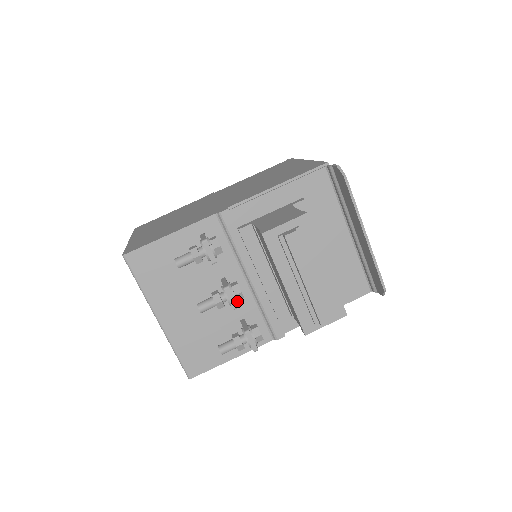
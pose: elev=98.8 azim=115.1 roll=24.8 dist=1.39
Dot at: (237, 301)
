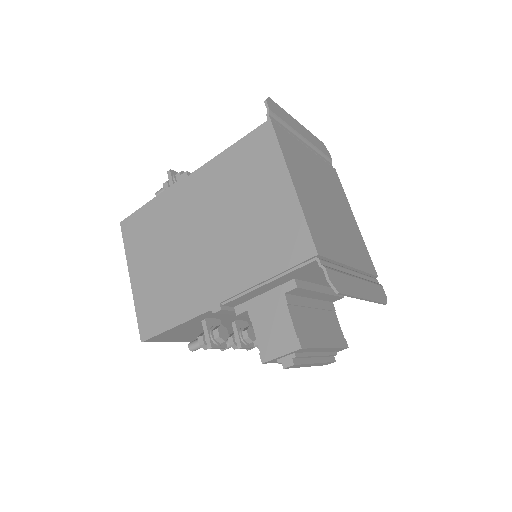
Dot at: (252, 343)
